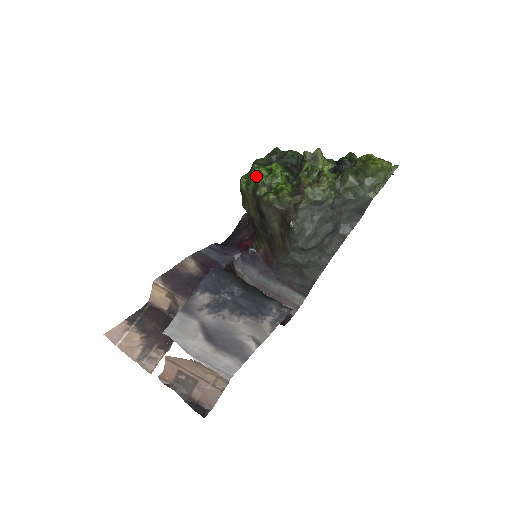
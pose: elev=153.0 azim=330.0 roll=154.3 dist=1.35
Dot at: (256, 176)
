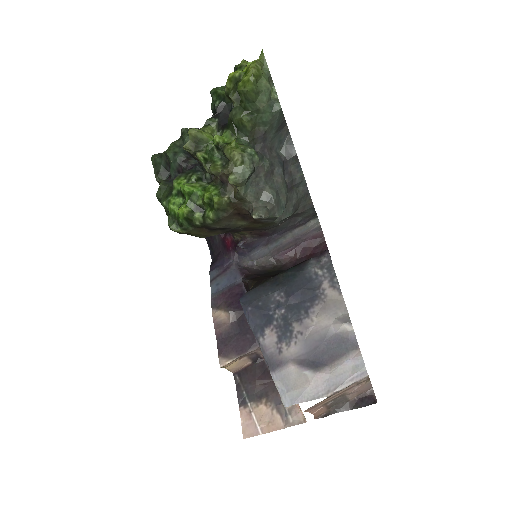
Dot at: (178, 214)
